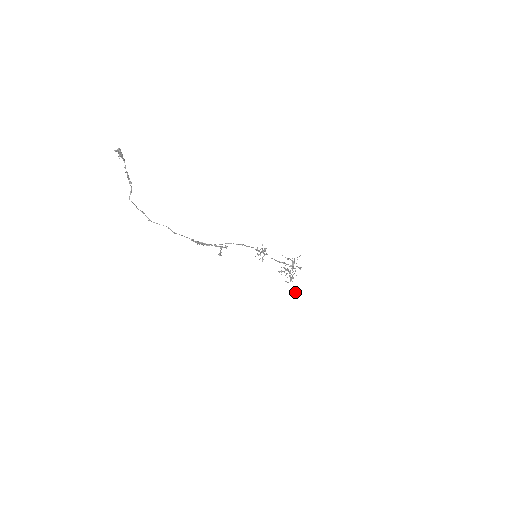
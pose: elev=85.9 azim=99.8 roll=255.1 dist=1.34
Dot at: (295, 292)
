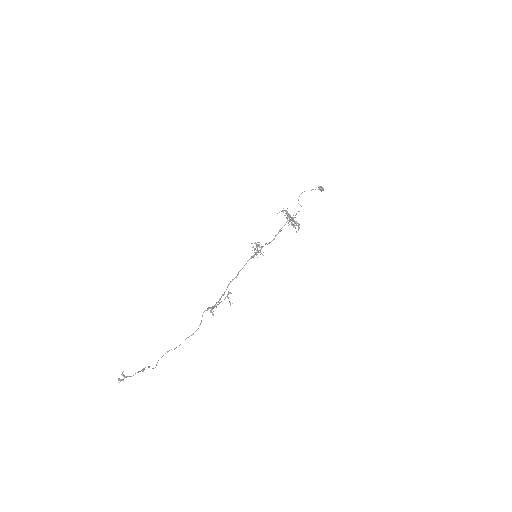
Dot at: (319, 188)
